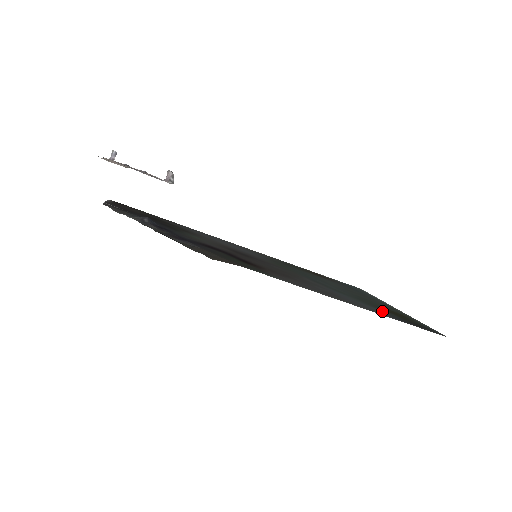
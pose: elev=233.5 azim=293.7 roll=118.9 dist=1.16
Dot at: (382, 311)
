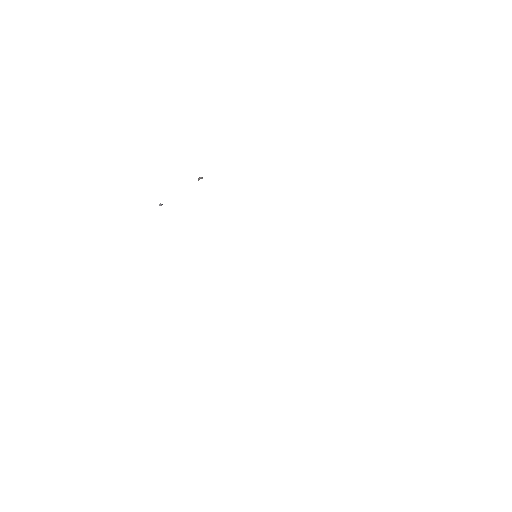
Dot at: occluded
